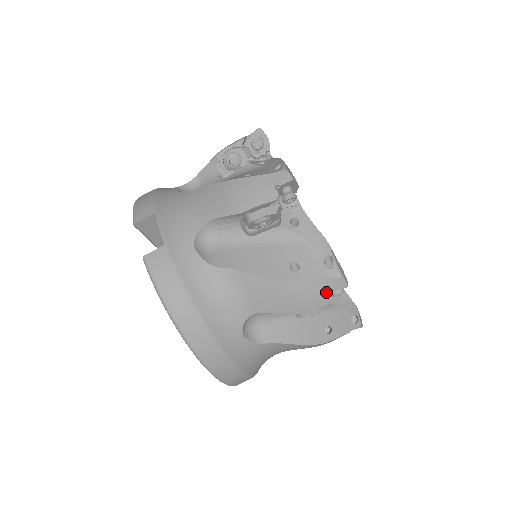
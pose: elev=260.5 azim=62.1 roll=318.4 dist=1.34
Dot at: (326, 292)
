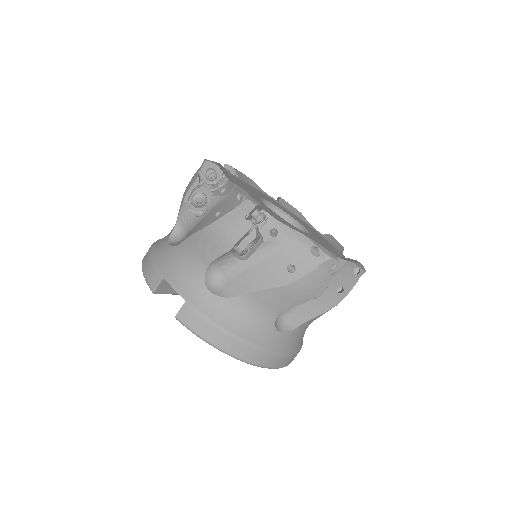
Dot at: (324, 274)
